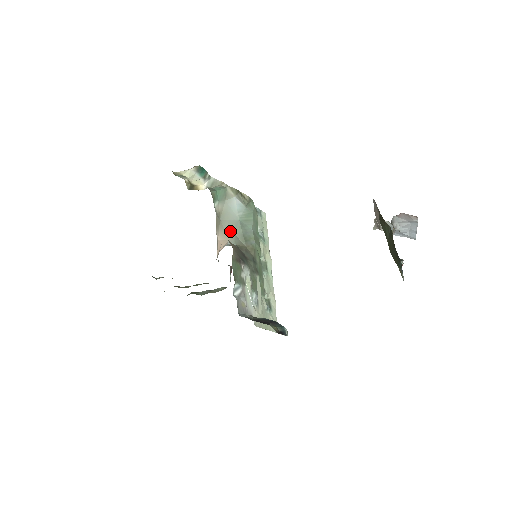
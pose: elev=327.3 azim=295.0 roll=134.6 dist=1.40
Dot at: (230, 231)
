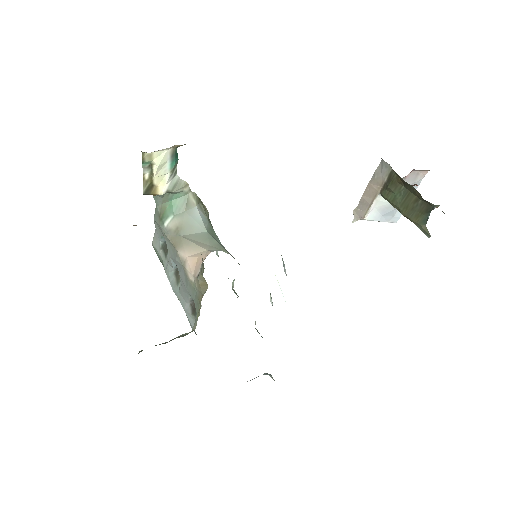
Dot at: (202, 243)
